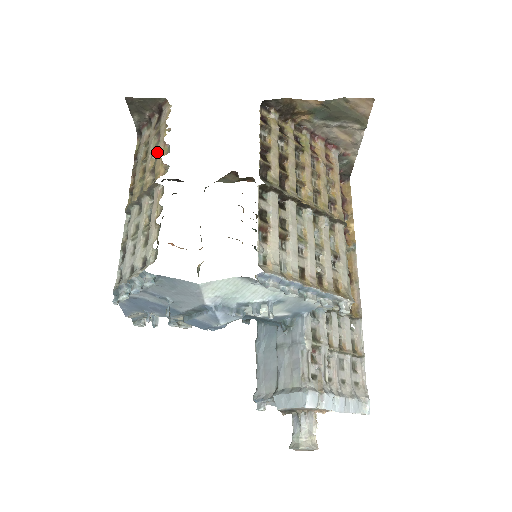
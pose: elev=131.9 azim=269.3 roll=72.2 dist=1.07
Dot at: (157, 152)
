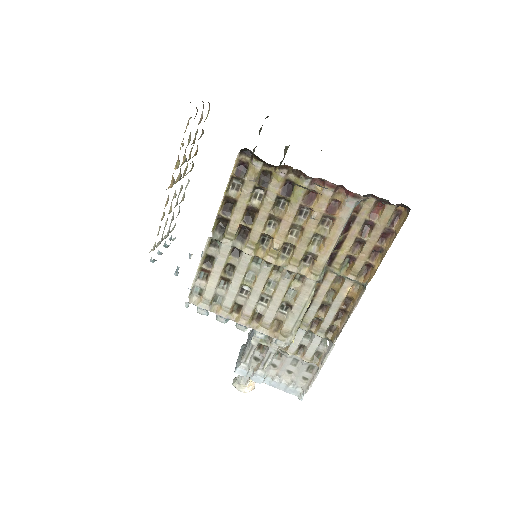
Dot at: occluded
